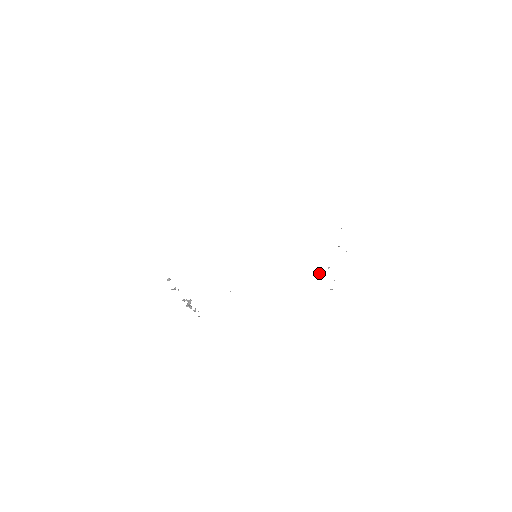
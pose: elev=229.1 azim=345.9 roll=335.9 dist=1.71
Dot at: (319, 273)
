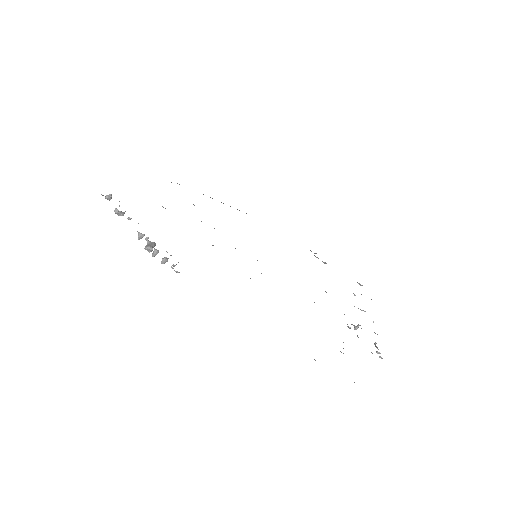
Dot at: occluded
